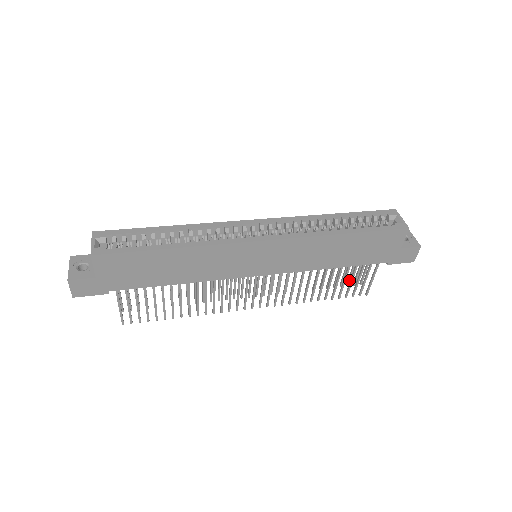
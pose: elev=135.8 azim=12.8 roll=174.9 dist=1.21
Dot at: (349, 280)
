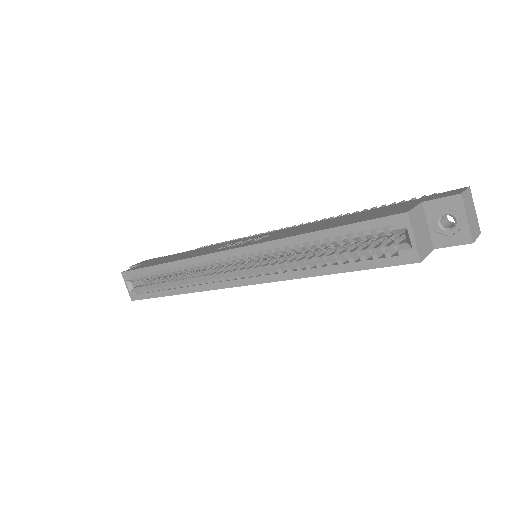
Dot at: occluded
